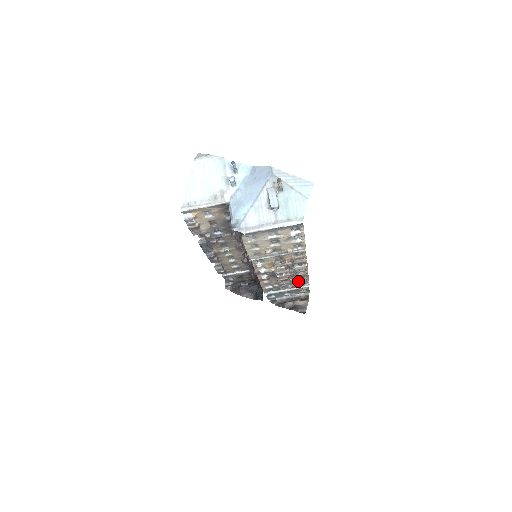
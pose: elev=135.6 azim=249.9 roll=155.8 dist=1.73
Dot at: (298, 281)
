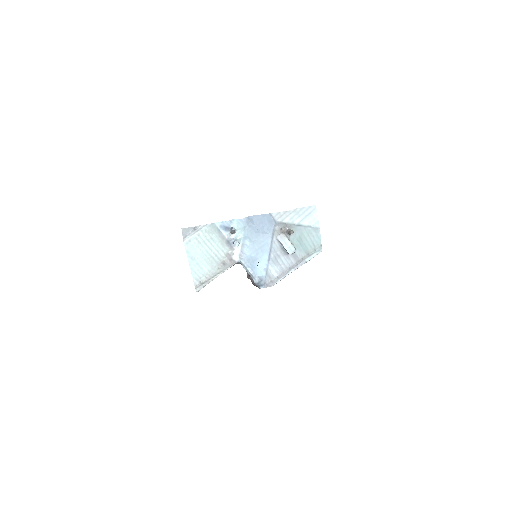
Dot at: occluded
